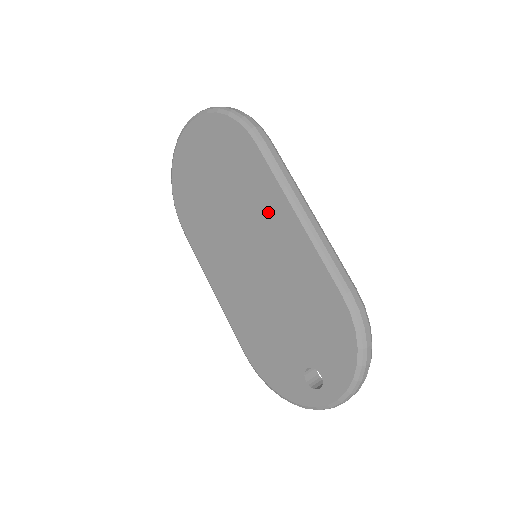
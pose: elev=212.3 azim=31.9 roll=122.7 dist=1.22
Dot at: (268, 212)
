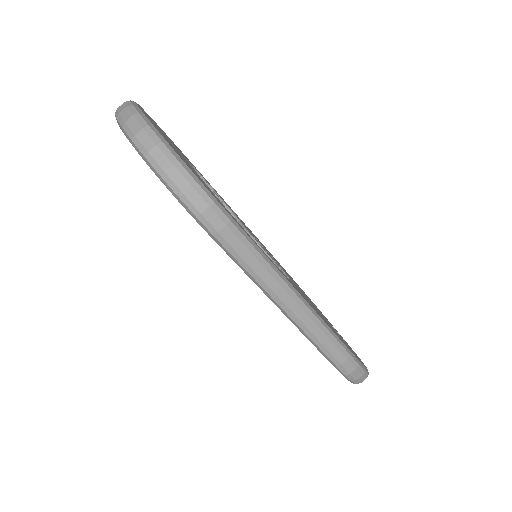
Dot at: occluded
